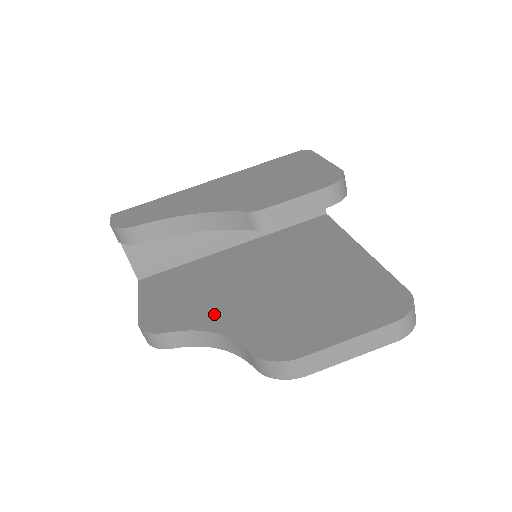
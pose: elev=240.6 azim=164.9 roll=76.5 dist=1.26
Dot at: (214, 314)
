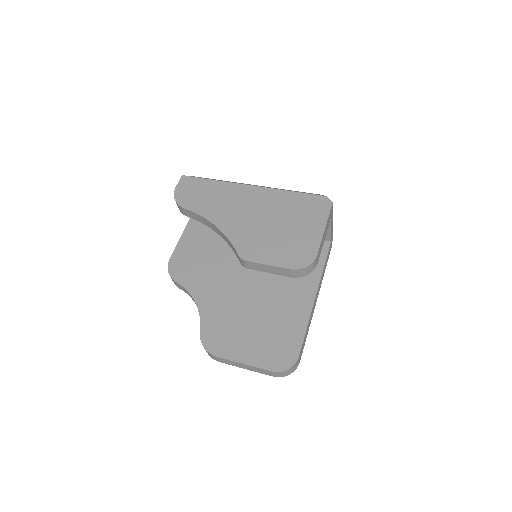
Dot at: (205, 288)
